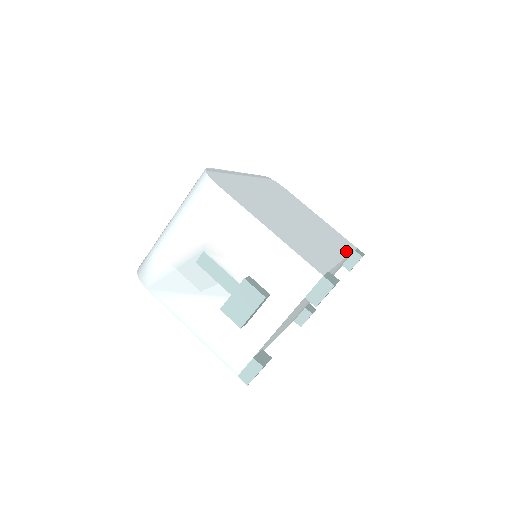
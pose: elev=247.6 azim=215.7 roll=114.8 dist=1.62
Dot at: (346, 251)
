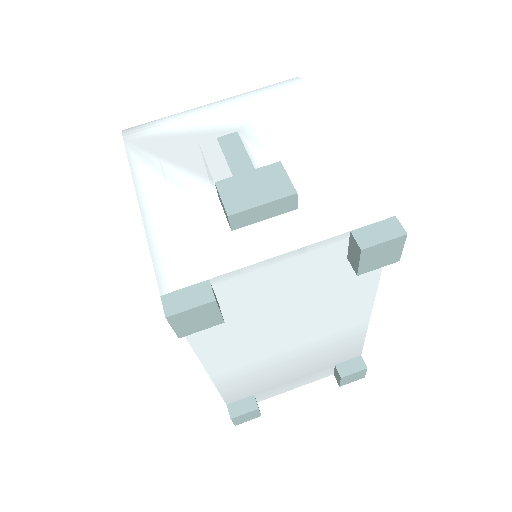
Dot at: occluded
